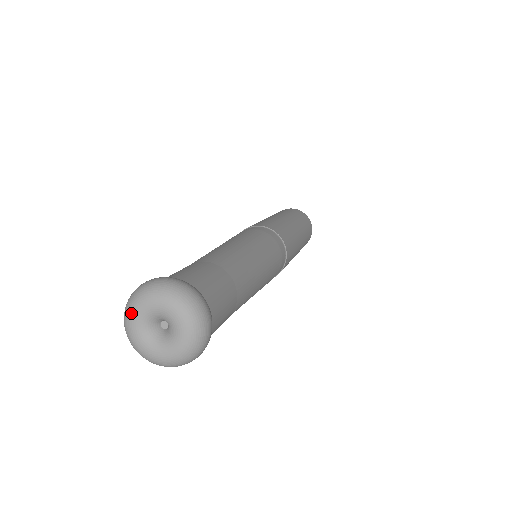
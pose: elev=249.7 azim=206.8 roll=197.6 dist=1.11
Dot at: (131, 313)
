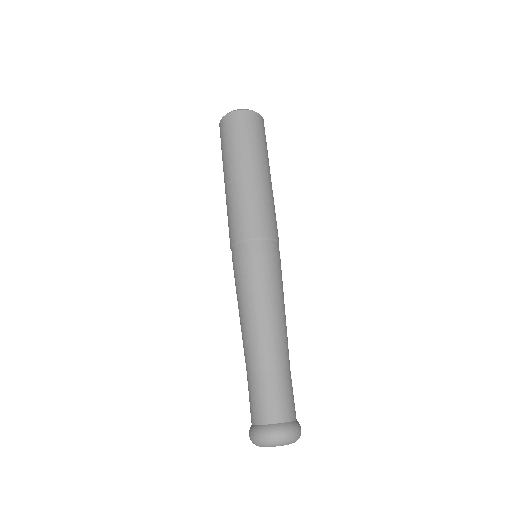
Dot at: occluded
